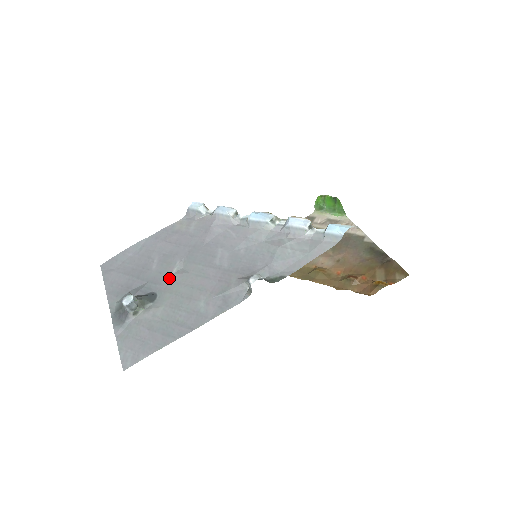
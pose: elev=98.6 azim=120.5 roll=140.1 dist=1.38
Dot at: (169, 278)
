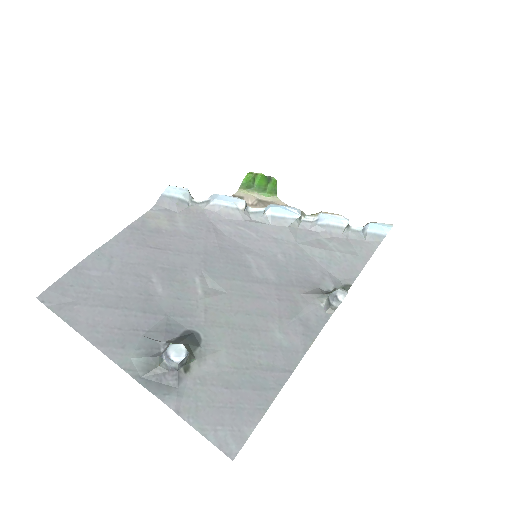
Dot at: (201, 305)
